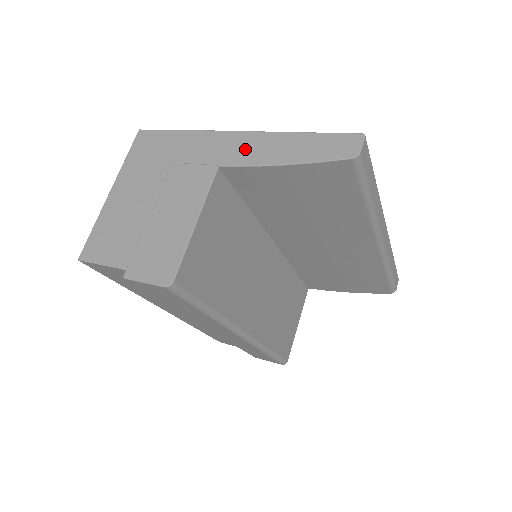
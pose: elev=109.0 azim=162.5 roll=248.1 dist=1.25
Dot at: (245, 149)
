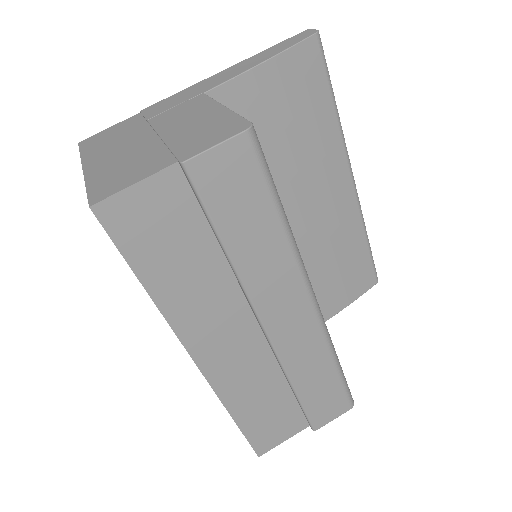
Dot at: (218, 78)
